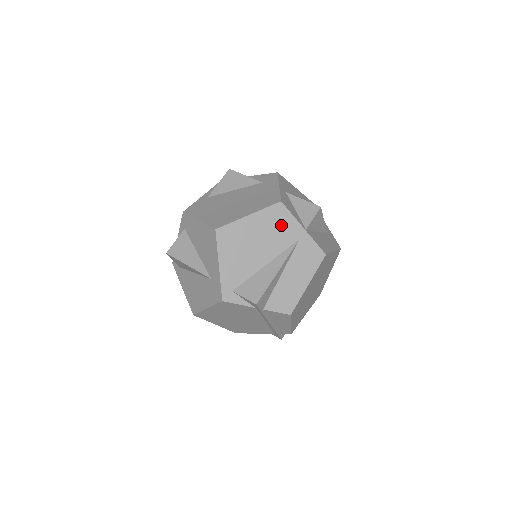
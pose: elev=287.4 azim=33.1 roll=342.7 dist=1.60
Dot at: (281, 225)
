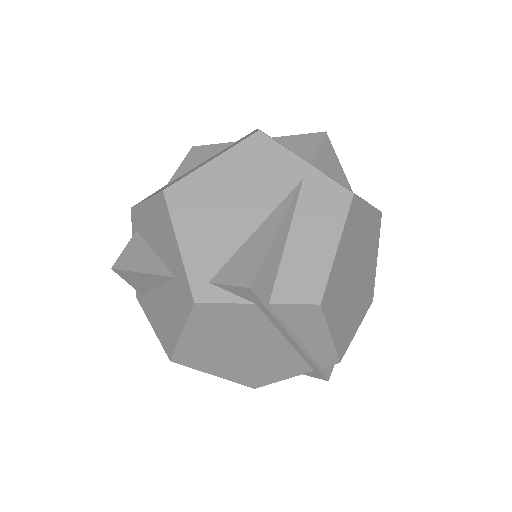
Dot at: (267, 164)
